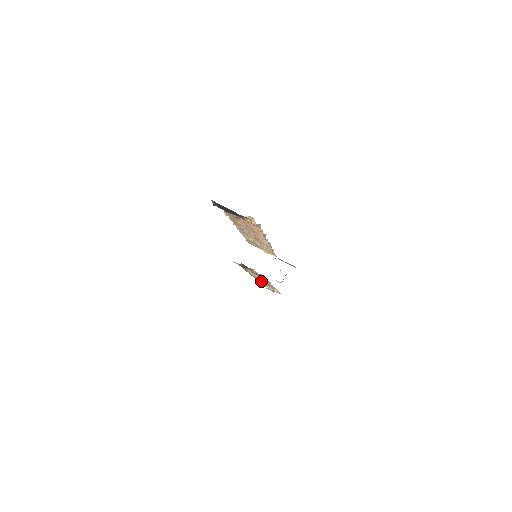
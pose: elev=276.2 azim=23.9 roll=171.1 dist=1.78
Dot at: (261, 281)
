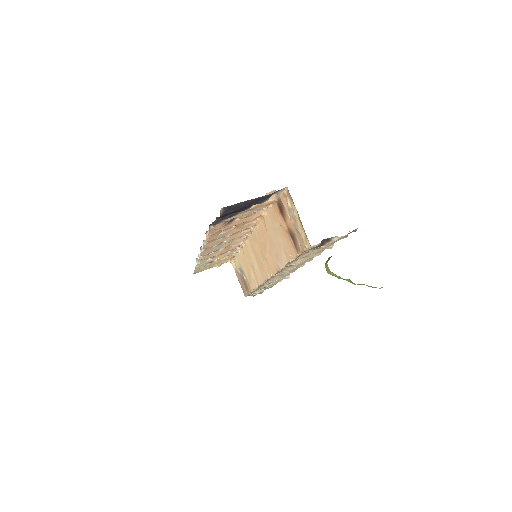
Dot at: (276, 278)
